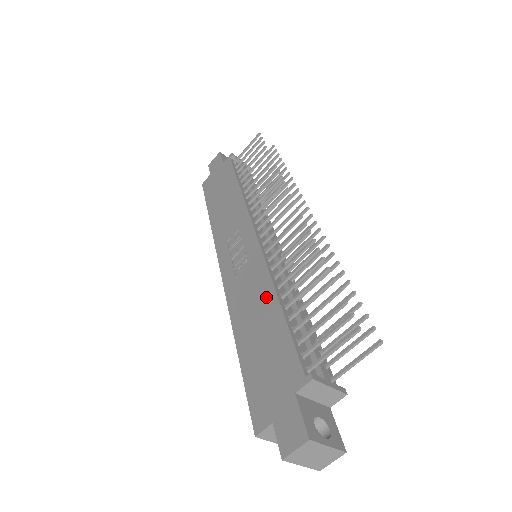
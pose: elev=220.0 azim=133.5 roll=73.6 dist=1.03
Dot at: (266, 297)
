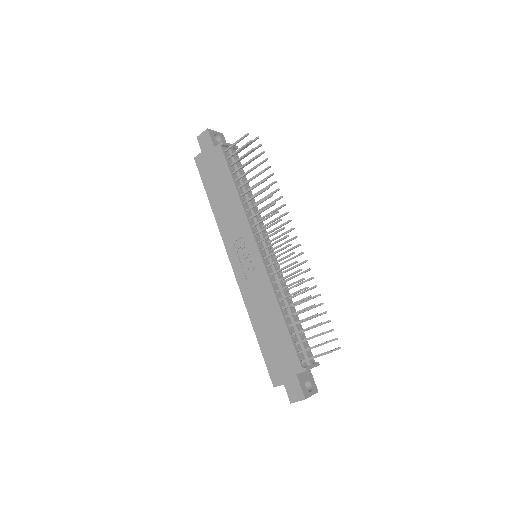
Dot at: (273, 307)
